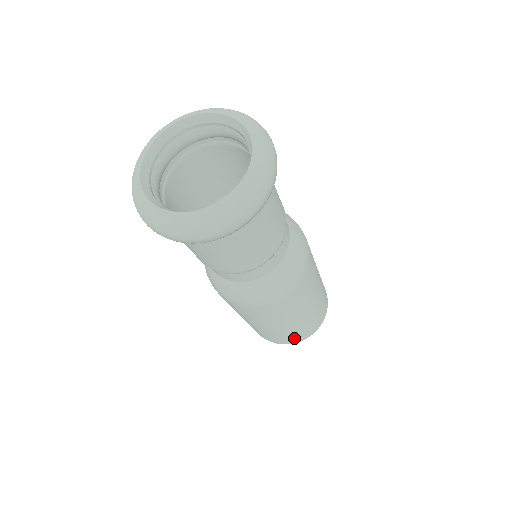
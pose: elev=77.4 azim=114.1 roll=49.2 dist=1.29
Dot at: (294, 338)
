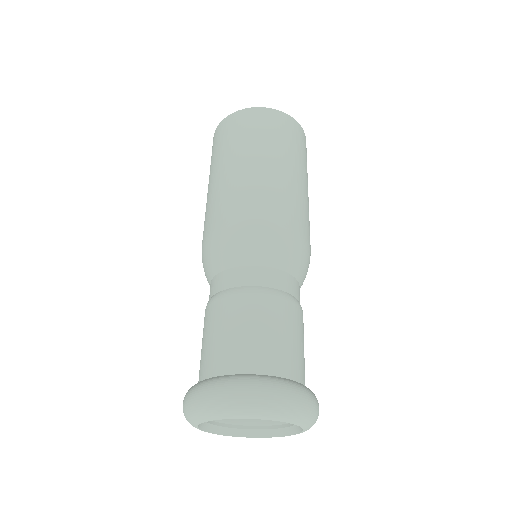
Dot at: occluded
